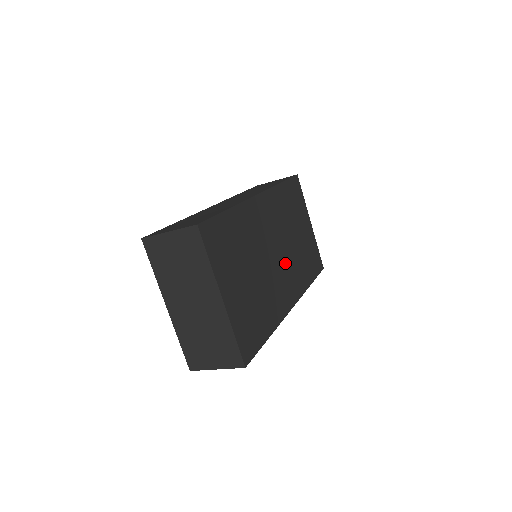
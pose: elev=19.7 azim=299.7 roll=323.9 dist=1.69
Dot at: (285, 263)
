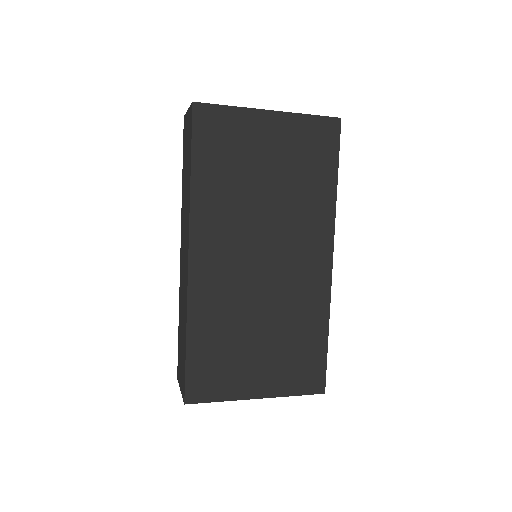
Dot at: (283, 244)
